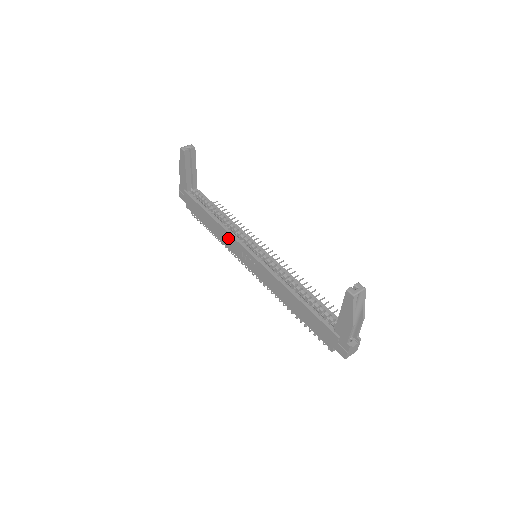
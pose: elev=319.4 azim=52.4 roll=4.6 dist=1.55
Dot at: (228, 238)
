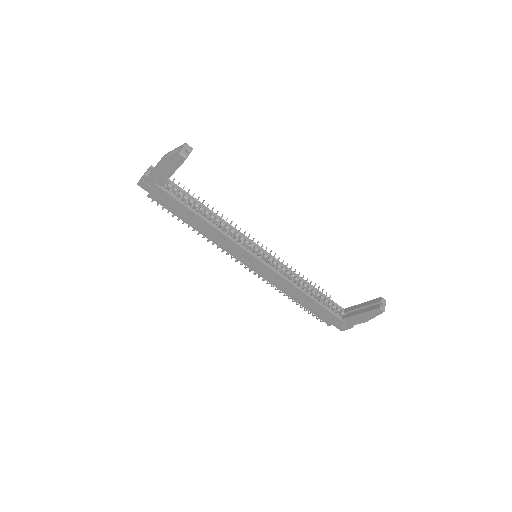
Dot at: (226, 242)
